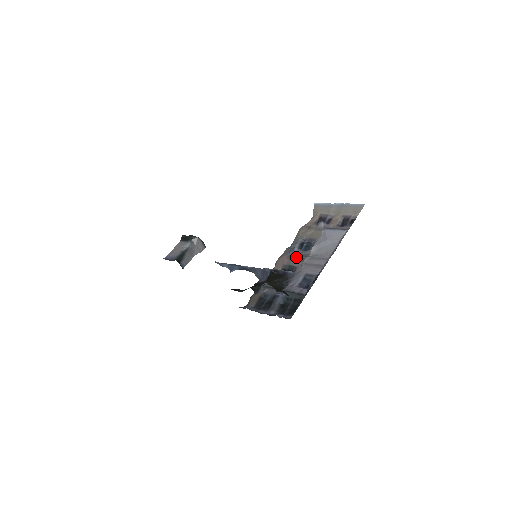
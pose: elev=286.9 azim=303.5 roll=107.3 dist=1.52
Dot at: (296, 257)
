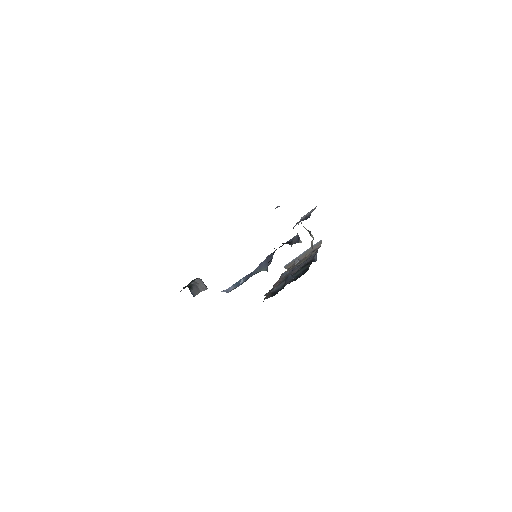
Dot at: (288, 274)
